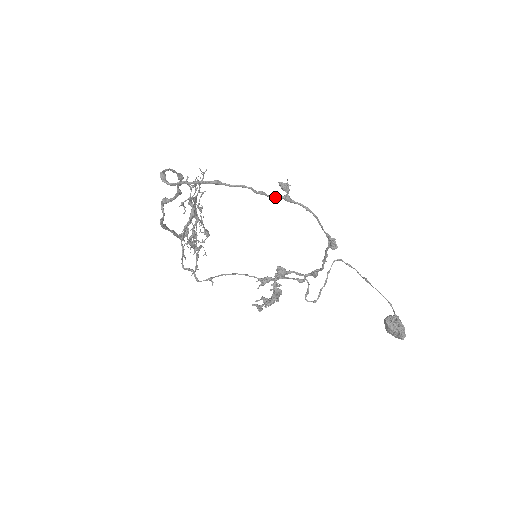
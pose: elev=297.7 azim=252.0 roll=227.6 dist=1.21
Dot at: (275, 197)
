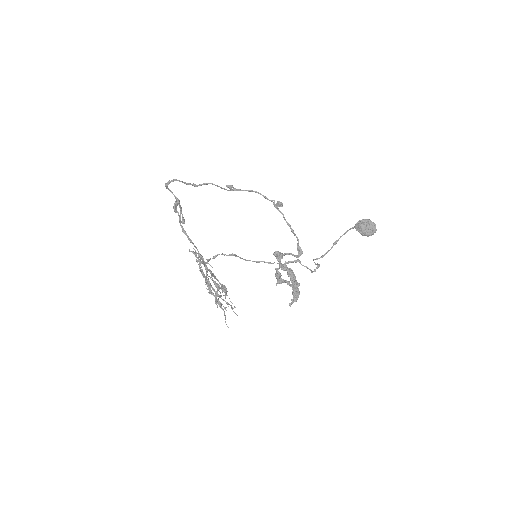
Dot at: (228, 190)
